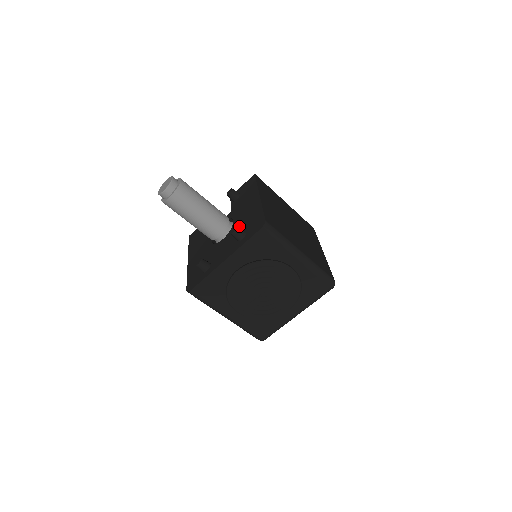
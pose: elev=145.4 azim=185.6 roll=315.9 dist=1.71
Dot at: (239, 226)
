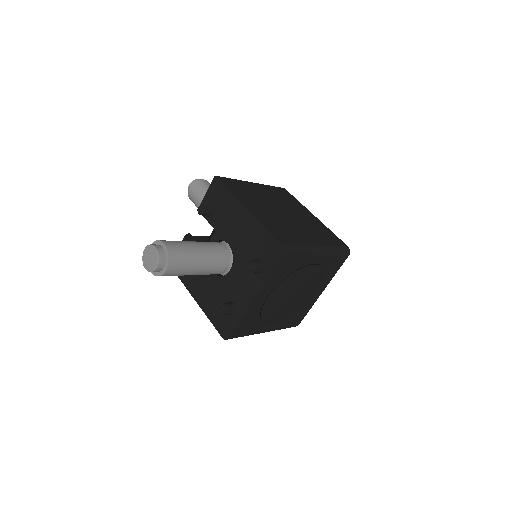
Dot at: (244, 252)
